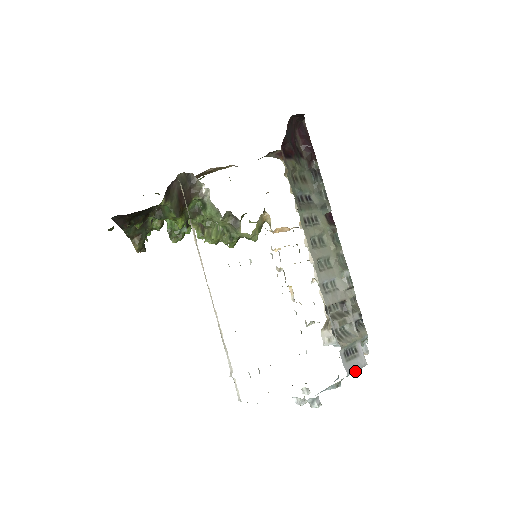
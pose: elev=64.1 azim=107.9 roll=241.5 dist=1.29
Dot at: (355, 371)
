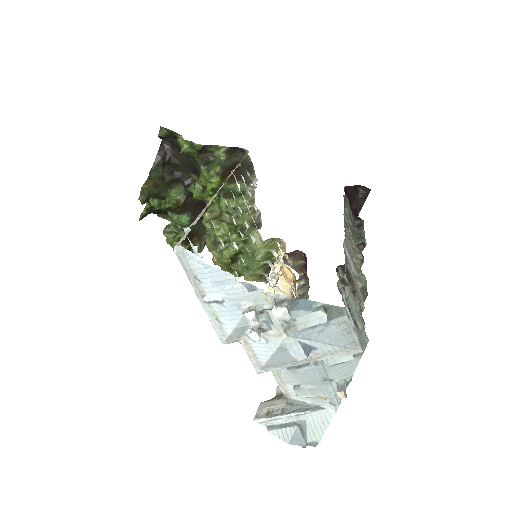
Dot at: (353, 324)
